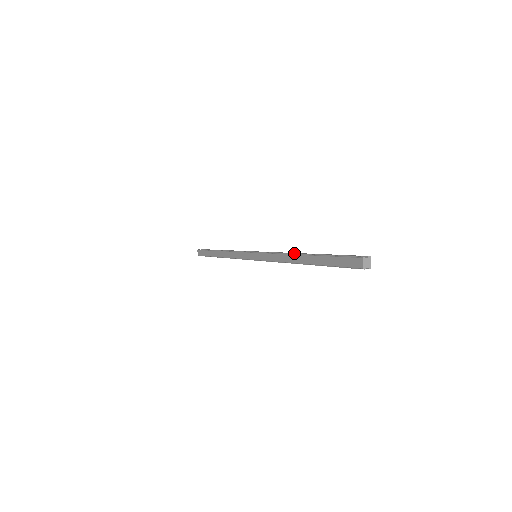
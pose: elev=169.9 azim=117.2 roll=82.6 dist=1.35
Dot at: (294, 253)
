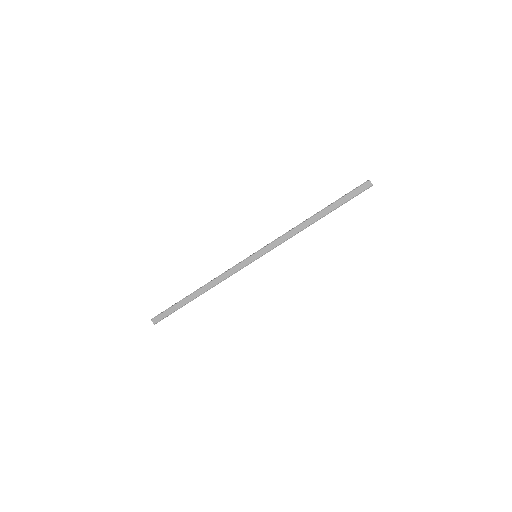
Dot at: (302, 222)
